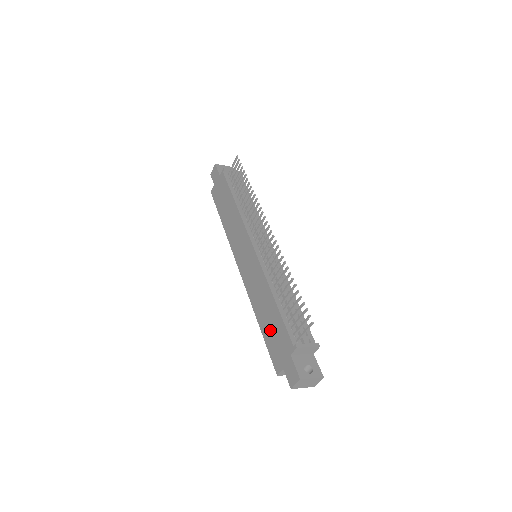
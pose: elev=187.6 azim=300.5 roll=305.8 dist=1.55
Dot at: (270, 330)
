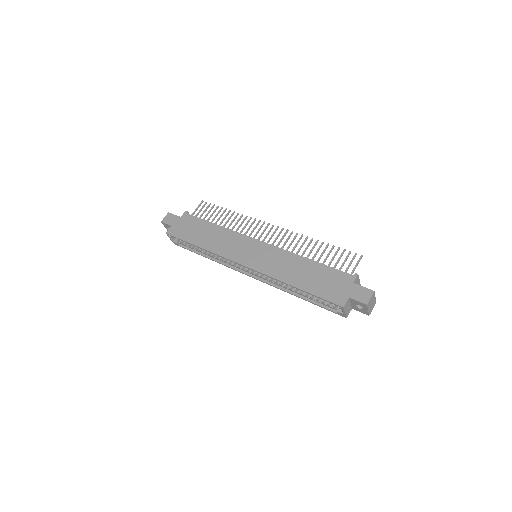
Dot at: (316, 282)
